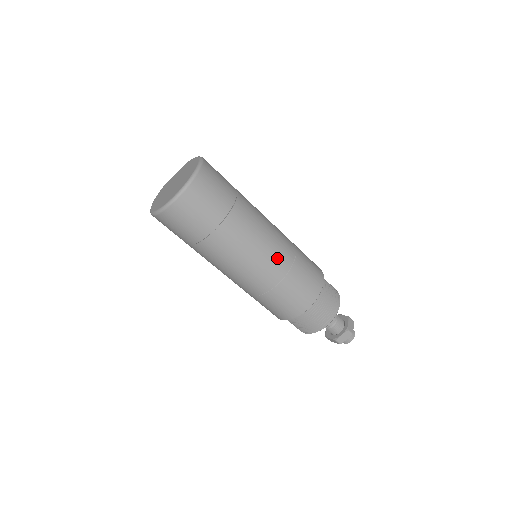
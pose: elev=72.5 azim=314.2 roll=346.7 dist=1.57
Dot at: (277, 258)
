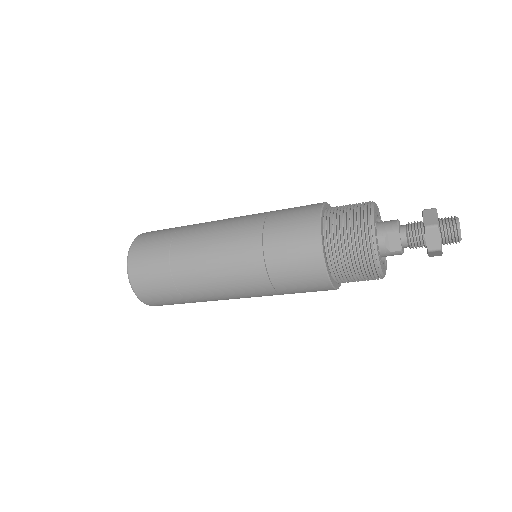
Dot at: (241, 244)
